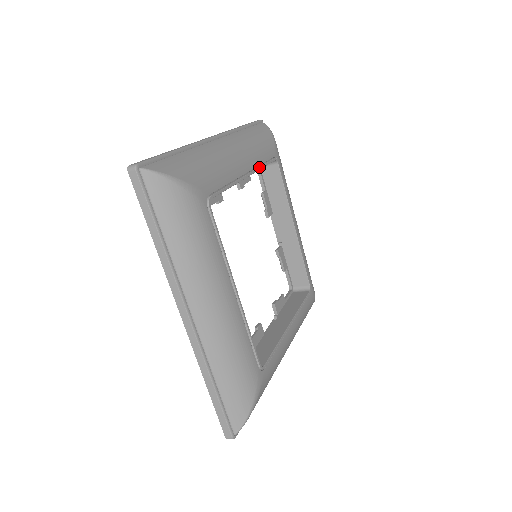
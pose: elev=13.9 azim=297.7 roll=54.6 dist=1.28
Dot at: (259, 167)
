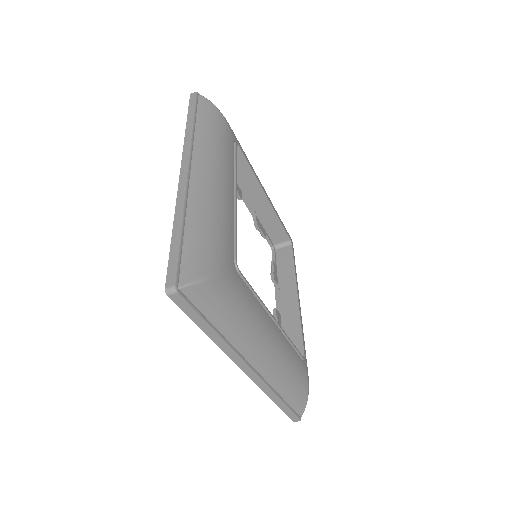
Dot at: (235, 172)
